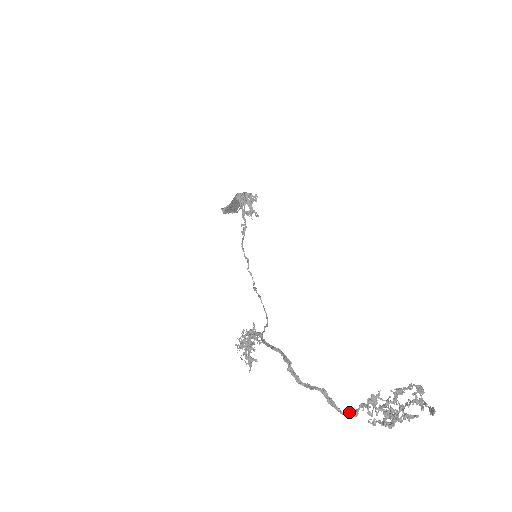
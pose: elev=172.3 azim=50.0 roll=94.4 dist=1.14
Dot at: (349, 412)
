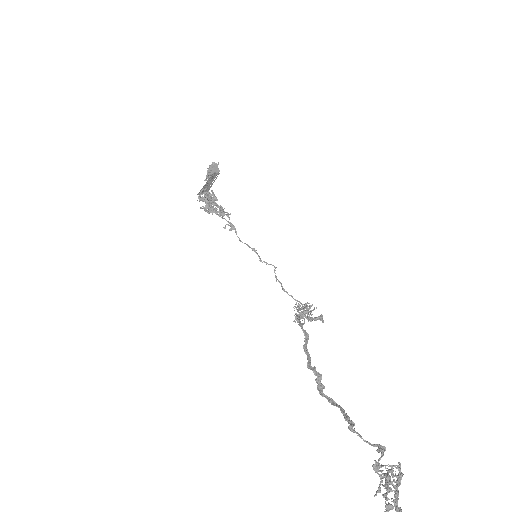
Dot at: (375, 445)
